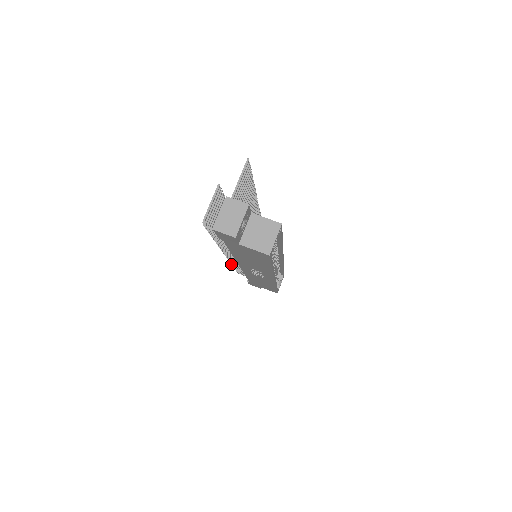
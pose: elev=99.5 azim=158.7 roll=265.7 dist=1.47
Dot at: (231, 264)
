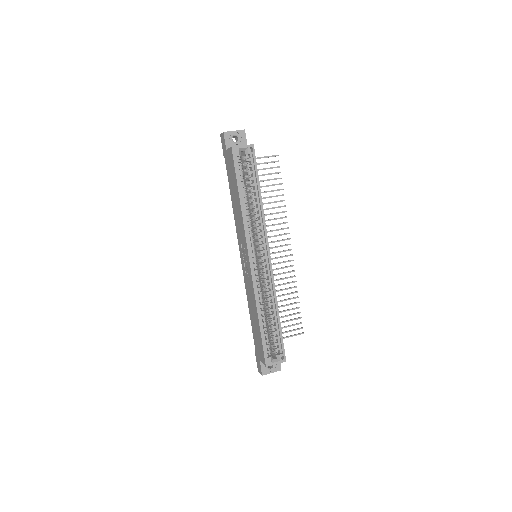
Dot at: occluded
